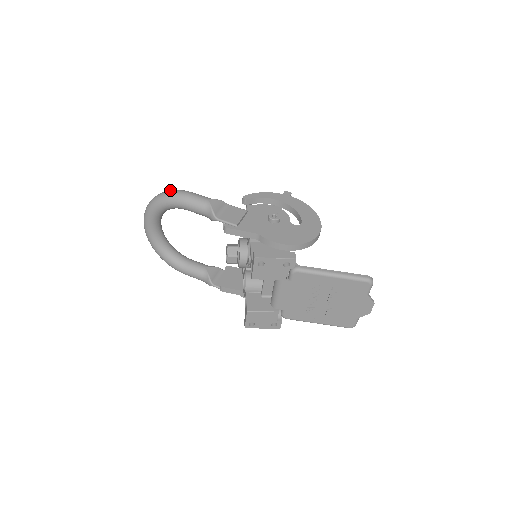
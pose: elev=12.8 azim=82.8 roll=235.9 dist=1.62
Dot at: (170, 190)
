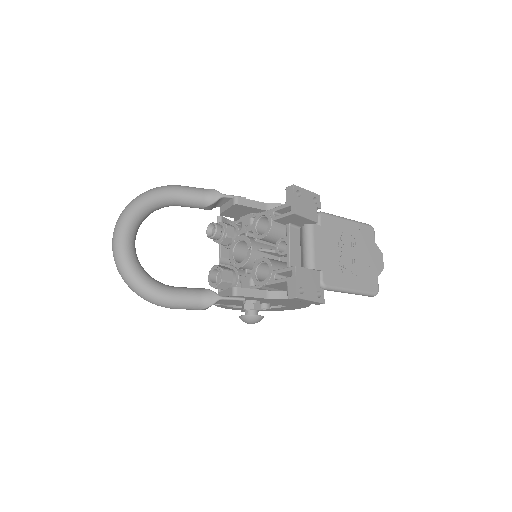
Dot at: occluded
